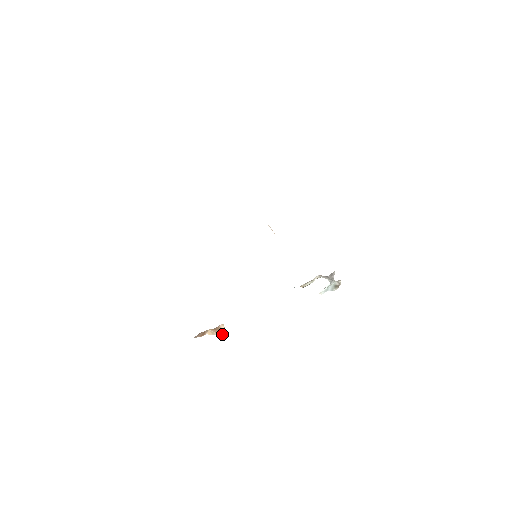
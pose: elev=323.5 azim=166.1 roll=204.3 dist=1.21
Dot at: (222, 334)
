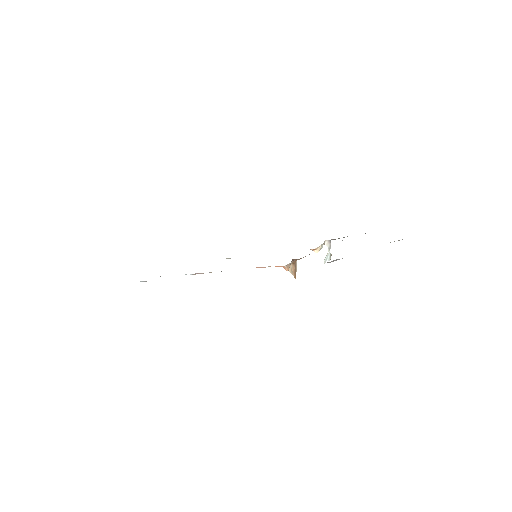
Dot at: (294, 277)
